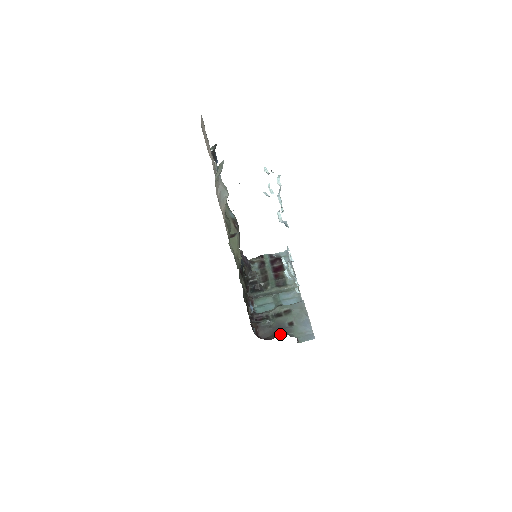
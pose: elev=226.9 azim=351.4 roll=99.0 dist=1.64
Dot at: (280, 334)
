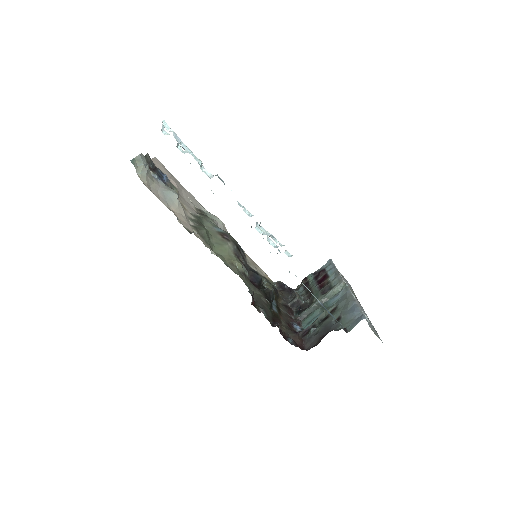
Dot at: (326, 334)
